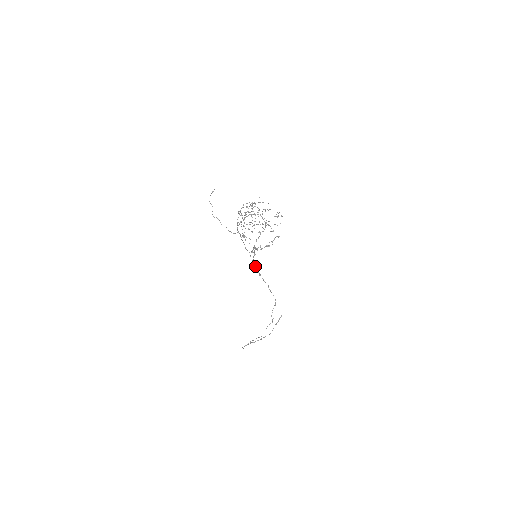
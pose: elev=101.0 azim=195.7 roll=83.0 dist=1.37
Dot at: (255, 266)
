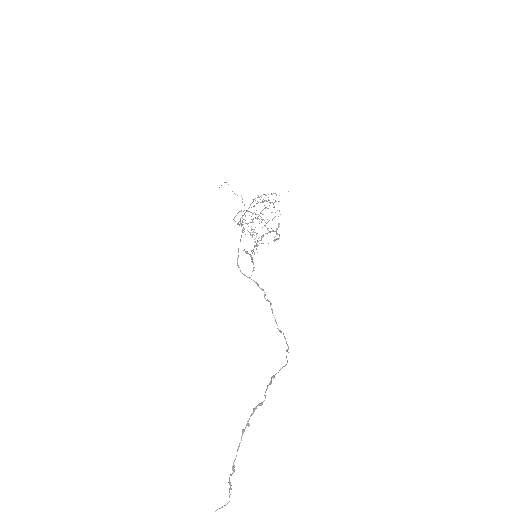
Dot at: occluded
